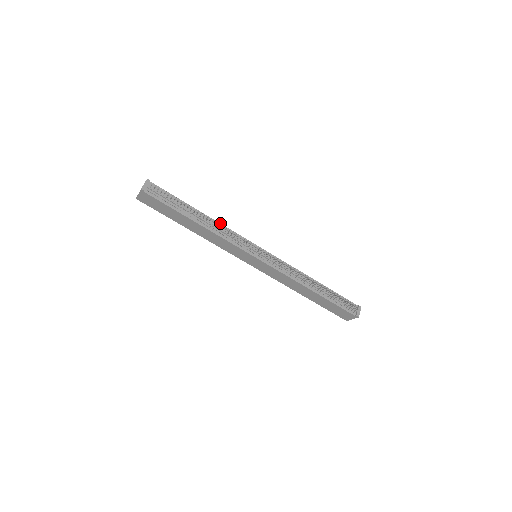
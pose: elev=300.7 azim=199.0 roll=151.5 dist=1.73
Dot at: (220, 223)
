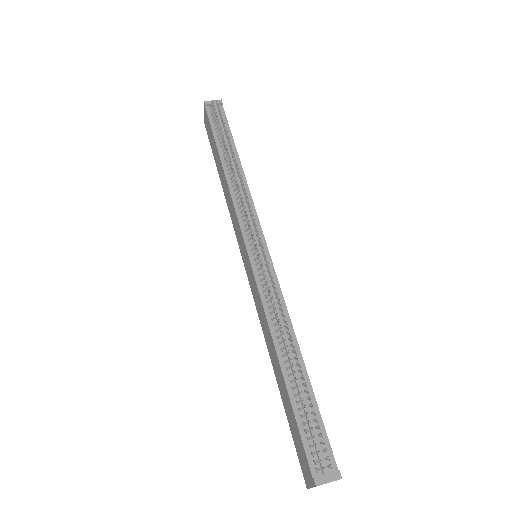
Dot at: occluded
